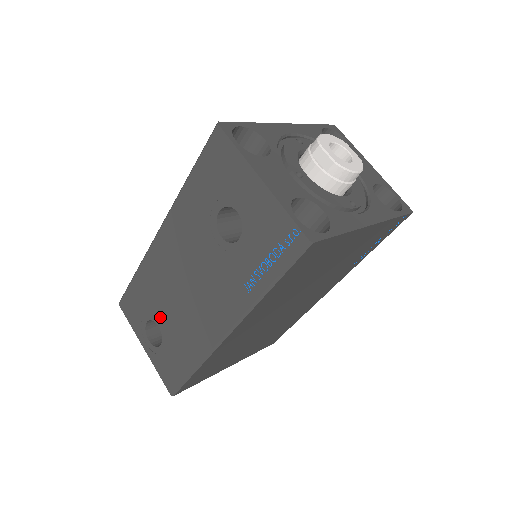
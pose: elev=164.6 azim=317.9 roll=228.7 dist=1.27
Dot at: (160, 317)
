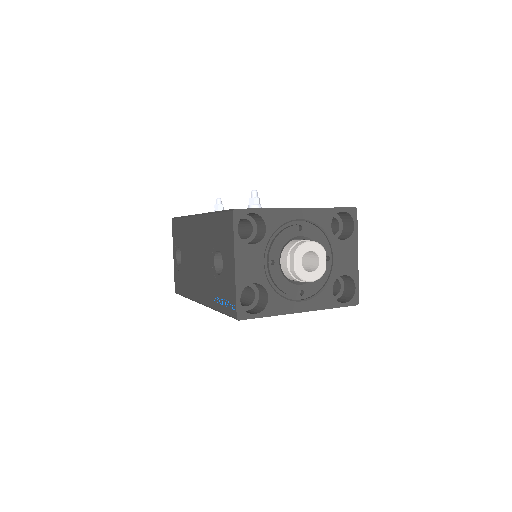
Dot at: (183, 254)
